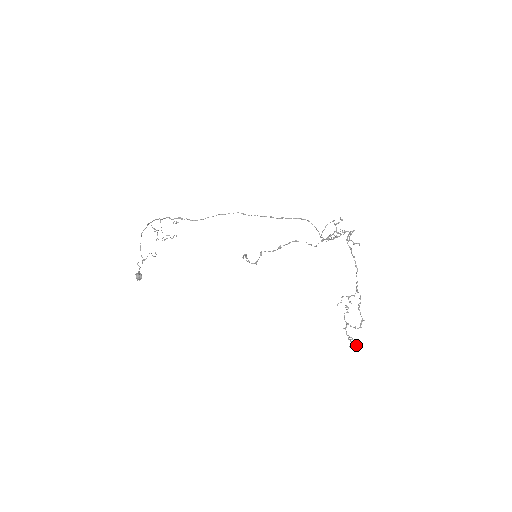
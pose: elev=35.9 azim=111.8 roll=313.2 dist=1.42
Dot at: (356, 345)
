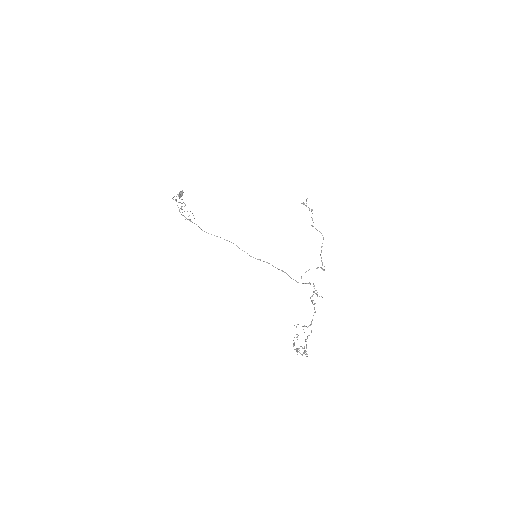
Dot at: occluded
